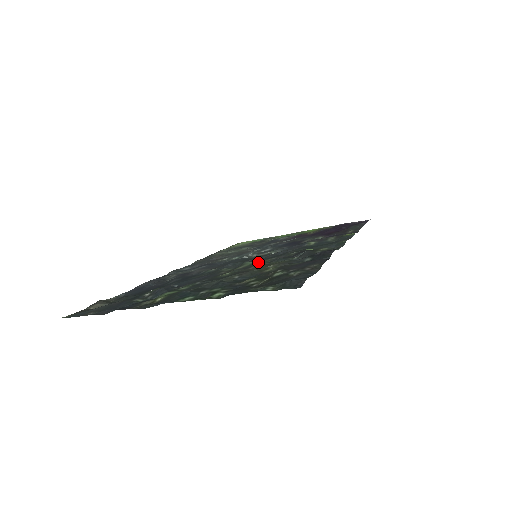
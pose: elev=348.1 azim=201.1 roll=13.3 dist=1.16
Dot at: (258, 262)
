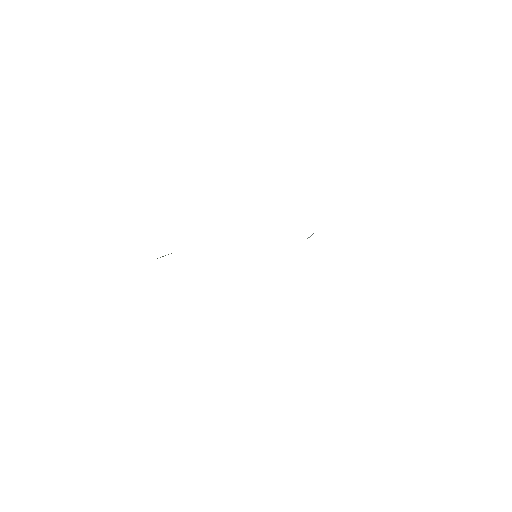
Dot at: occluded
